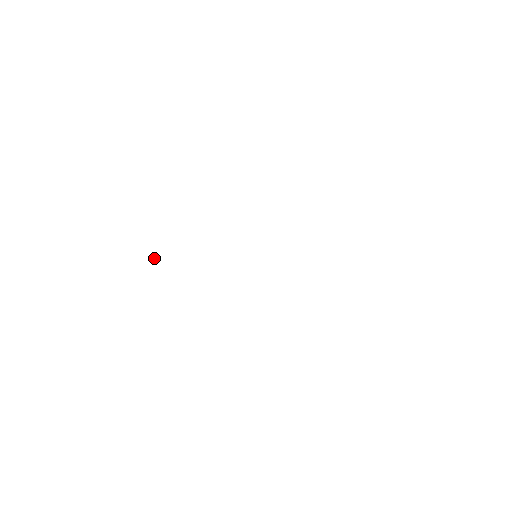
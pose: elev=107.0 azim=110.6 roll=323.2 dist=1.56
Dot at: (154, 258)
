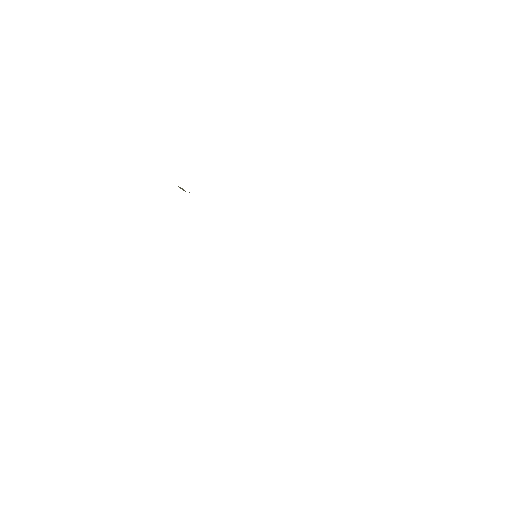
Dot at: (183, 189)
